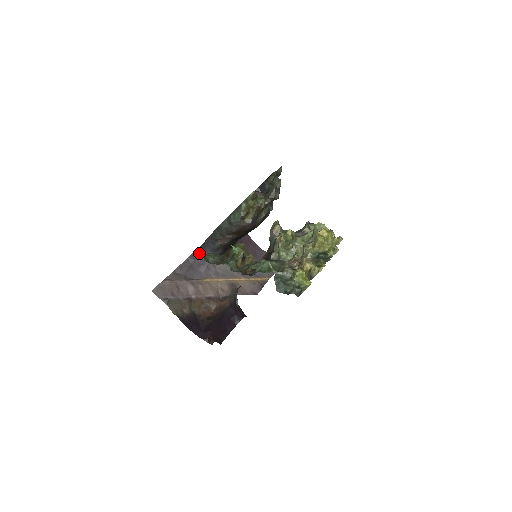
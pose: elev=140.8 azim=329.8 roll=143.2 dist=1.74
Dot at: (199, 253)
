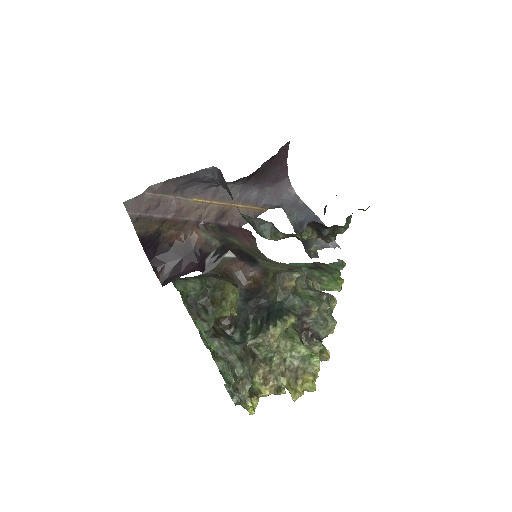
Dot at: (210, 174)
